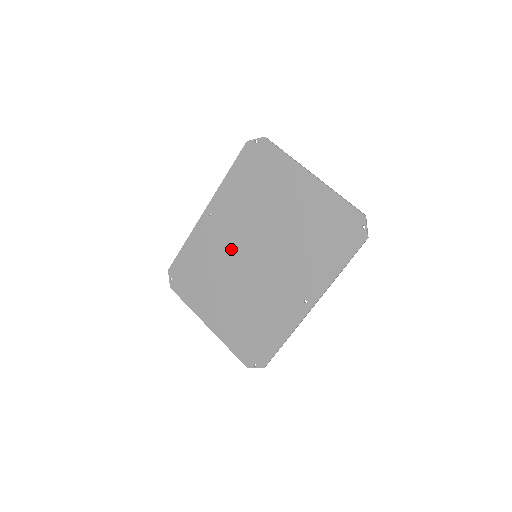
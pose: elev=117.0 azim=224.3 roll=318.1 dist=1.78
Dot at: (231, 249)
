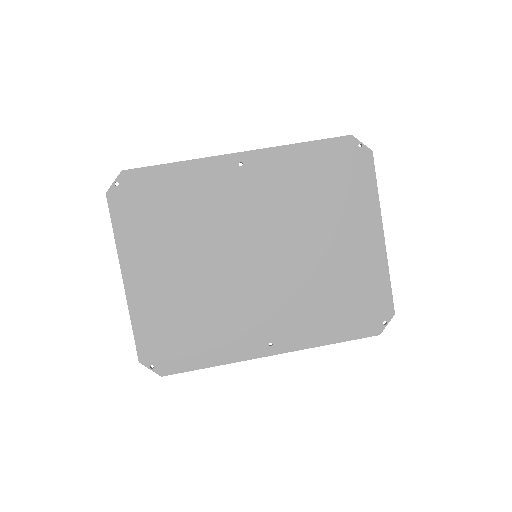
Dot at: (234, 224)
